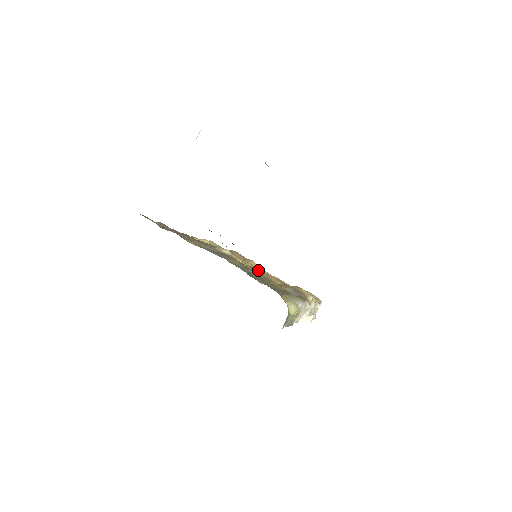
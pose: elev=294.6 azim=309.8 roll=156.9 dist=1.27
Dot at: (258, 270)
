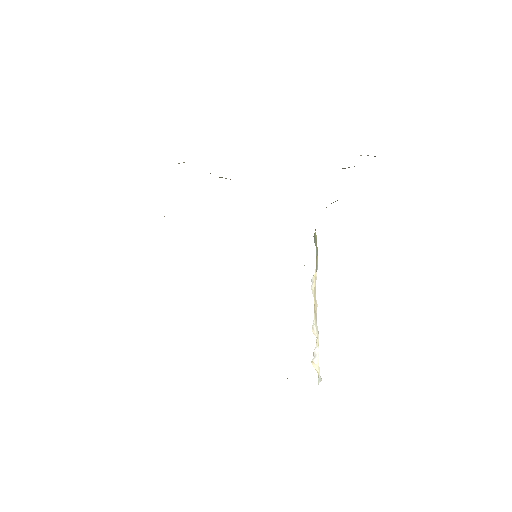
Dot at: occluded
